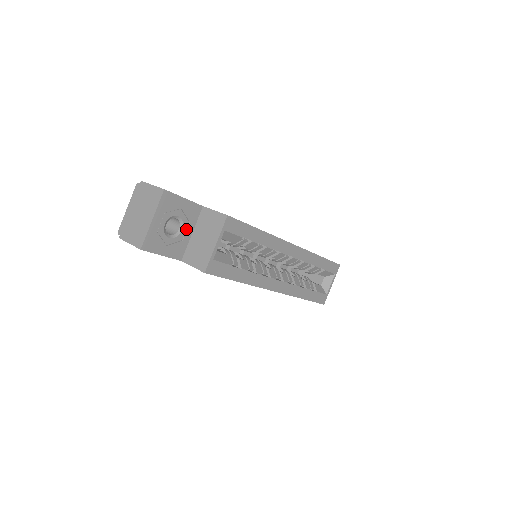
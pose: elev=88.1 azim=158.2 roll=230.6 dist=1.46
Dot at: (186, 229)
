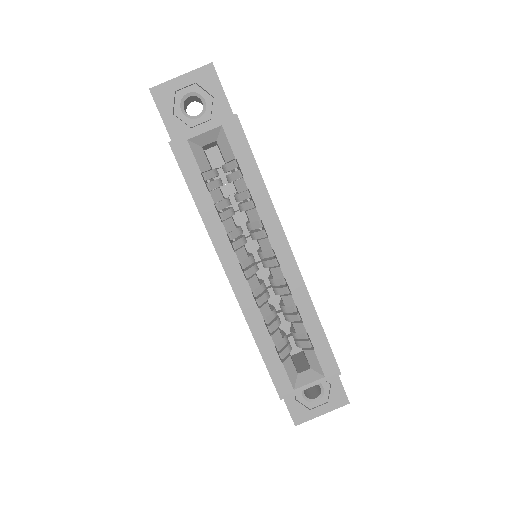
Dot at: (203, 122)
